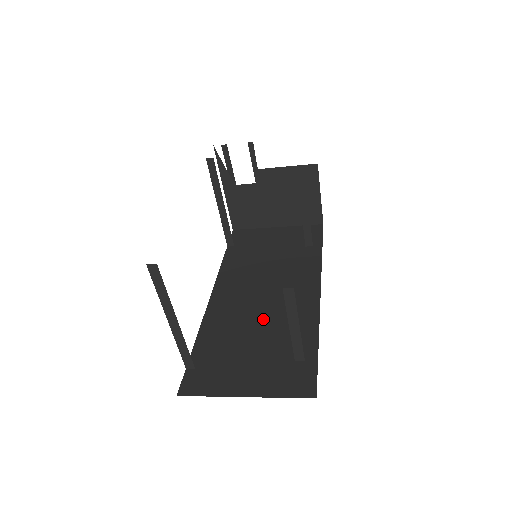
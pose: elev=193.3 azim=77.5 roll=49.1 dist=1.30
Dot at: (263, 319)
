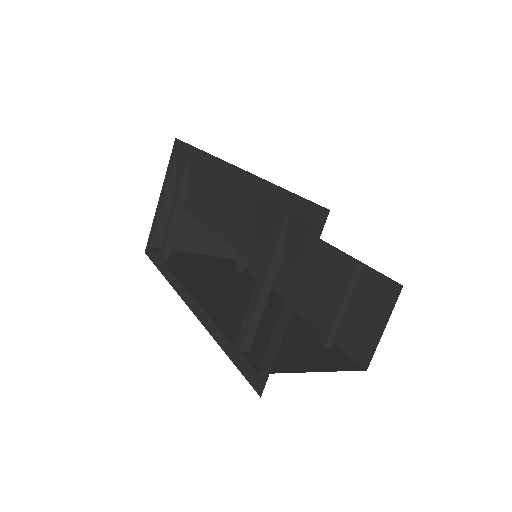
Dot at: (264, 317)
